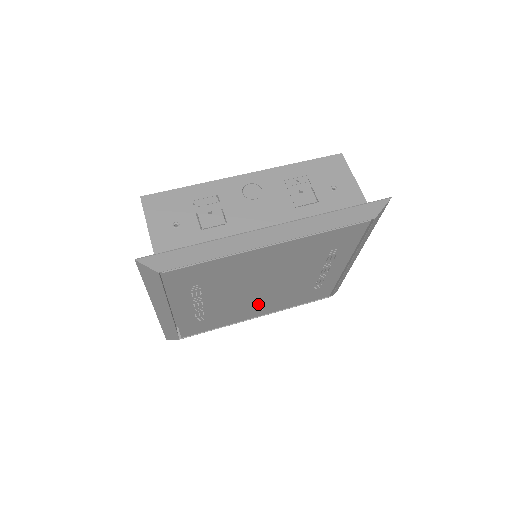
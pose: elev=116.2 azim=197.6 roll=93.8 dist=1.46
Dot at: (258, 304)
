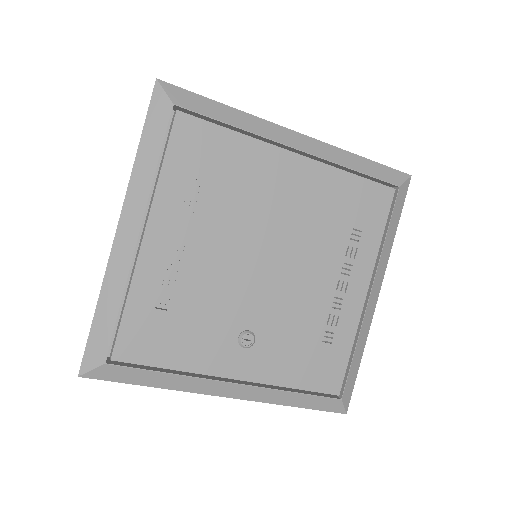
Dot at: (247, 326)
